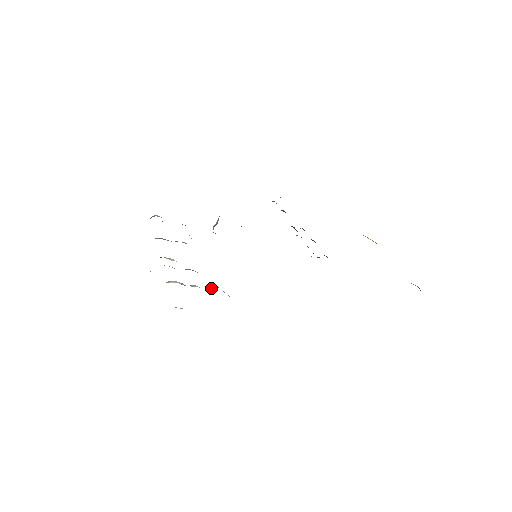
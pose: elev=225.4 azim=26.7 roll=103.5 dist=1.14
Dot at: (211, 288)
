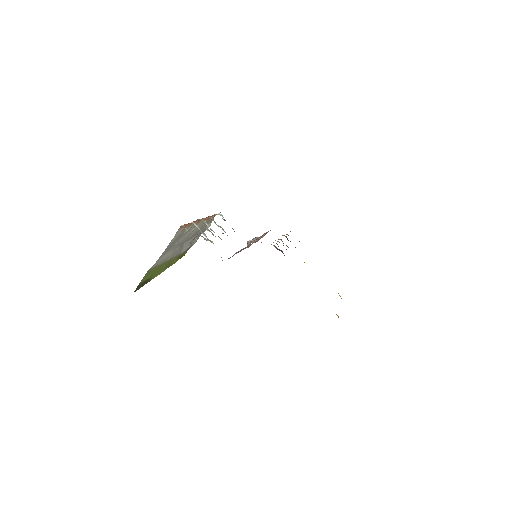
Dot at: occluded
